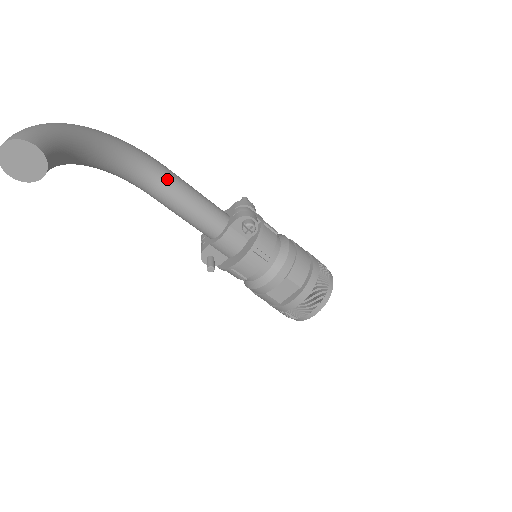
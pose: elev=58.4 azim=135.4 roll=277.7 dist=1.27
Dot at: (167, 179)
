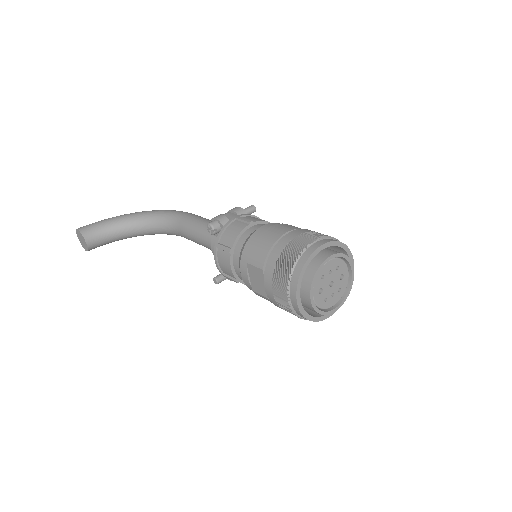
Dot at: (182, 221)
